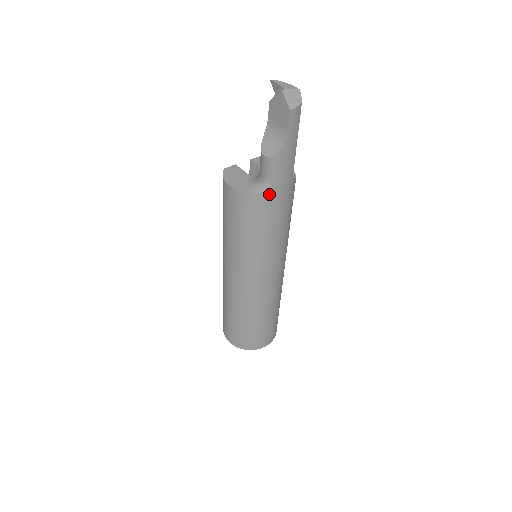
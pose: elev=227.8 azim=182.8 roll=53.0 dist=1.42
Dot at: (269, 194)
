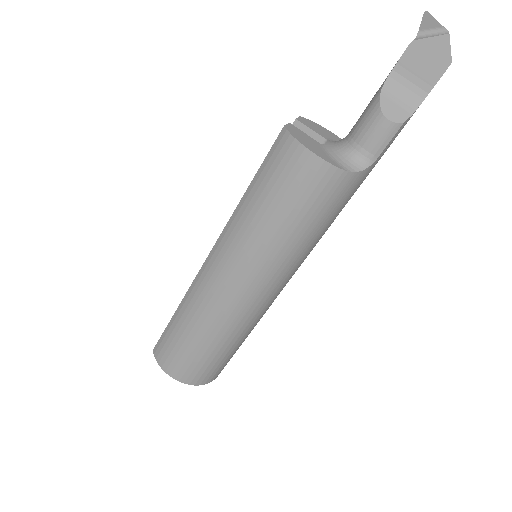
Dot at: (364, 174)
